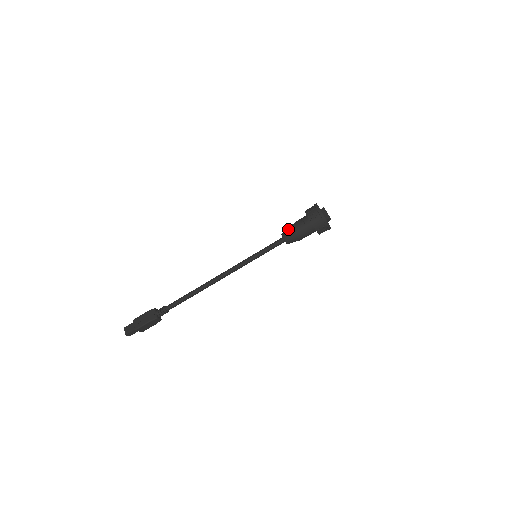
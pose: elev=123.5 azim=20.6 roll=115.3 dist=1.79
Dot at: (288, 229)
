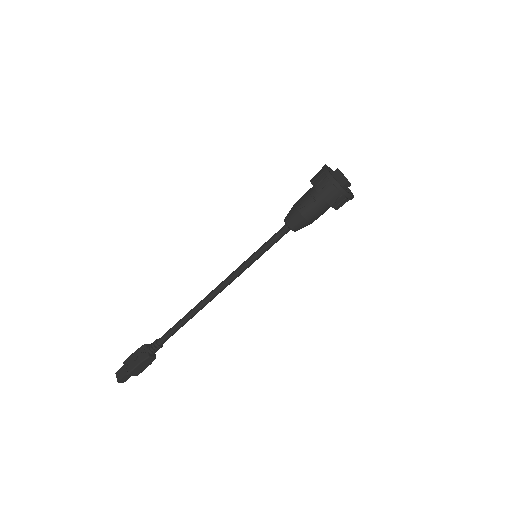
Dot at: (291, 210)
